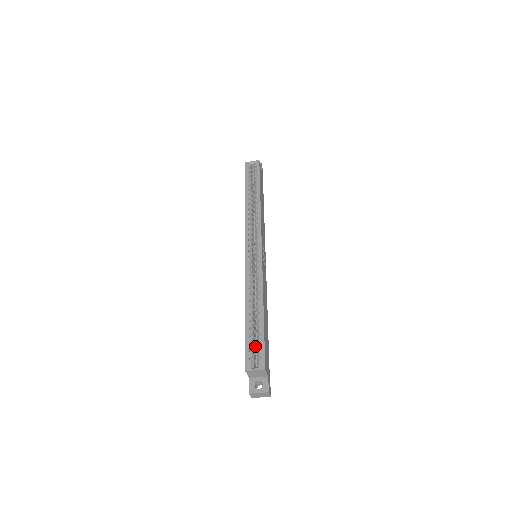
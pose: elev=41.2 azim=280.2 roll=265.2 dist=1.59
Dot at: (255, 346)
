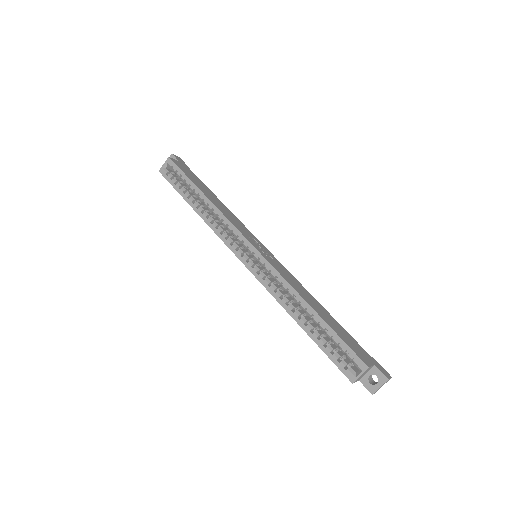
Dot at: (338, 350)
